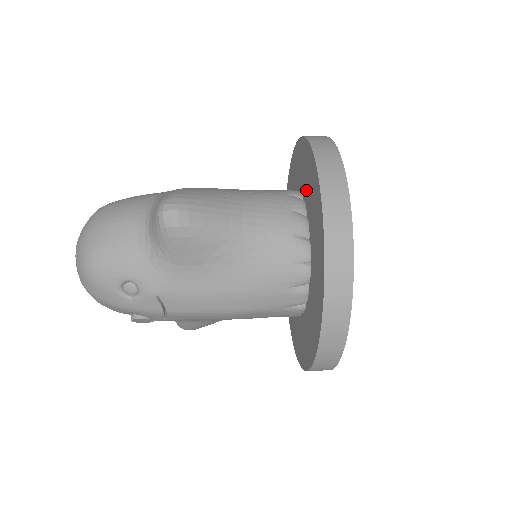
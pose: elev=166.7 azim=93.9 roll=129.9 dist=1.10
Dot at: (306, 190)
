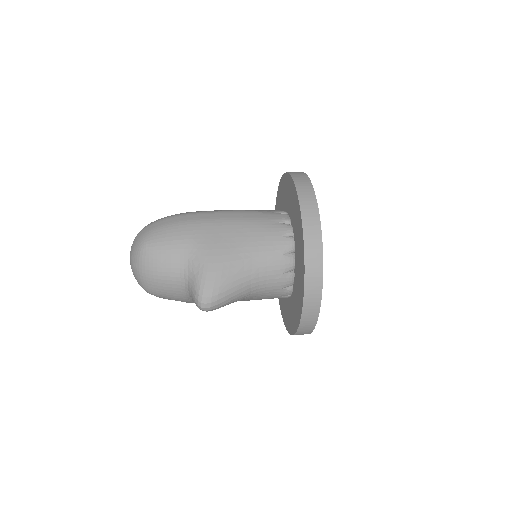
Dot at: (297, 261)
